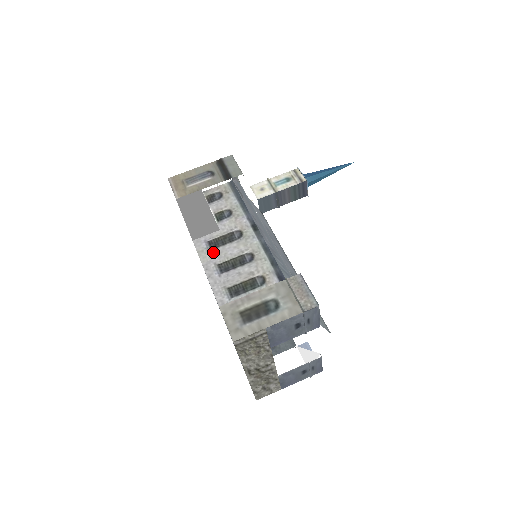
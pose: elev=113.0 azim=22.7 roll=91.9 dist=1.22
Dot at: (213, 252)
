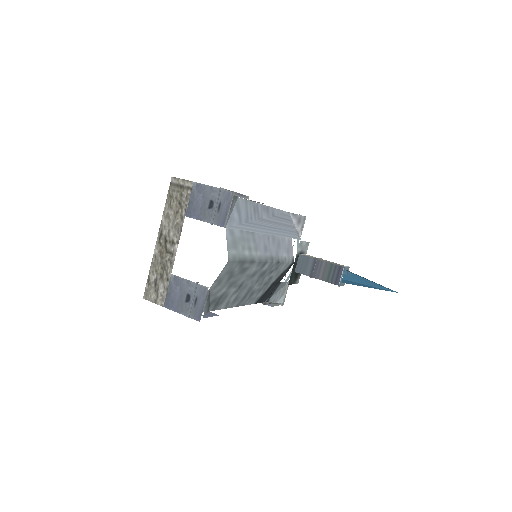
Dot at: occluded
